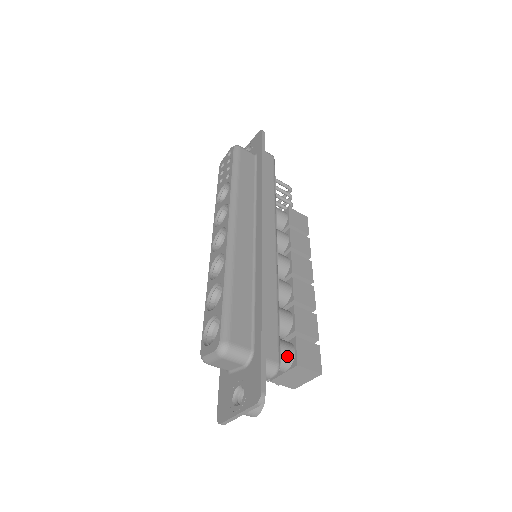
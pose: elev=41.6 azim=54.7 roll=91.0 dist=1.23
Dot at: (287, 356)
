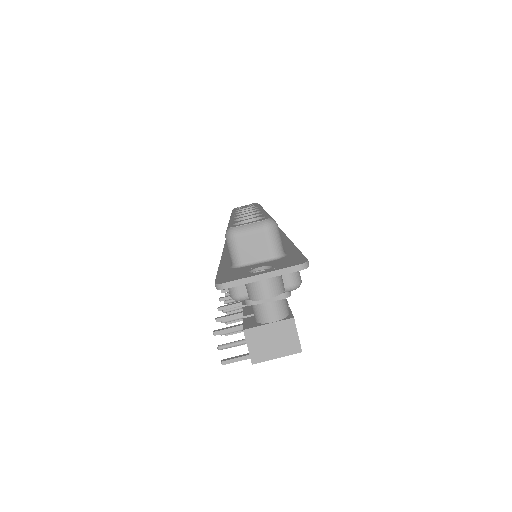
Dot at: (286, 306)
